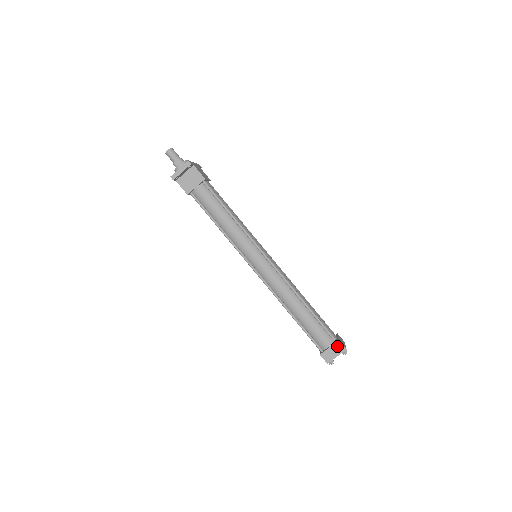
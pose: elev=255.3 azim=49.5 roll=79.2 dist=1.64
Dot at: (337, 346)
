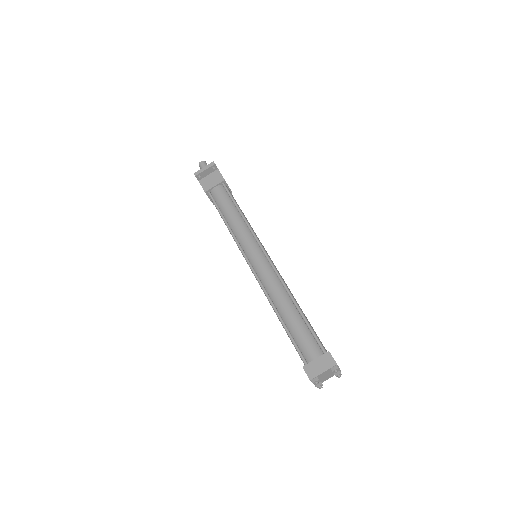
Dot at: (326, 358)
